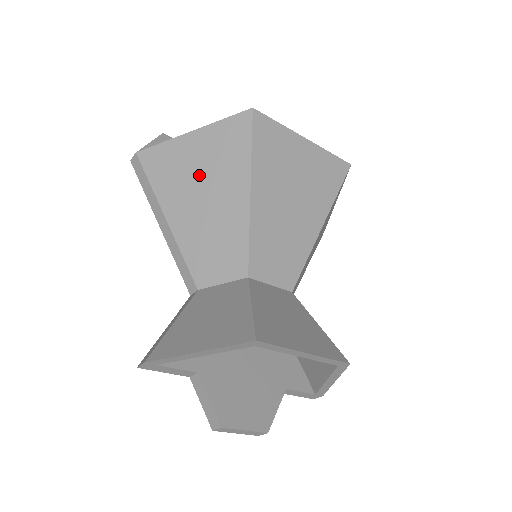
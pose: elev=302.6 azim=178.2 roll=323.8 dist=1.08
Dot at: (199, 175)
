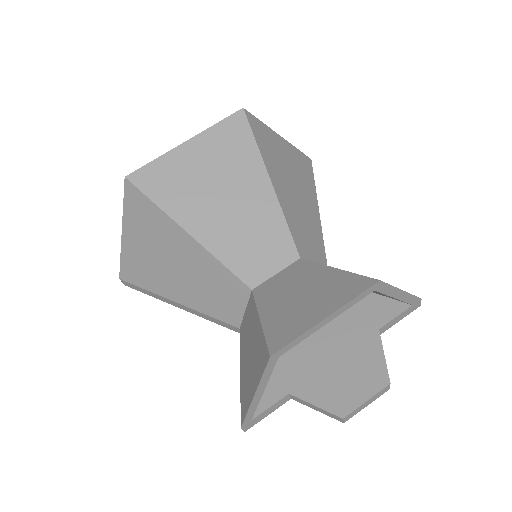
Dot at: (155, 255)
